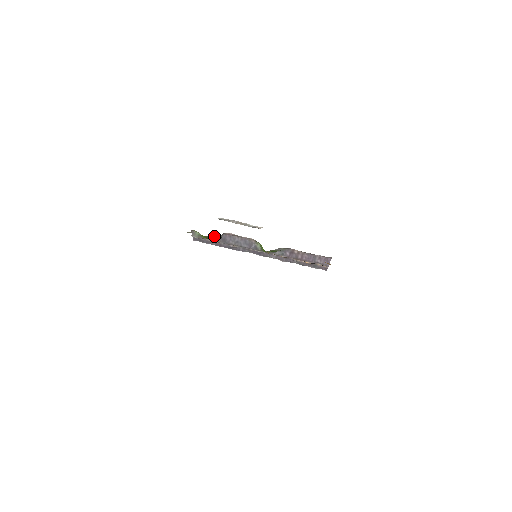
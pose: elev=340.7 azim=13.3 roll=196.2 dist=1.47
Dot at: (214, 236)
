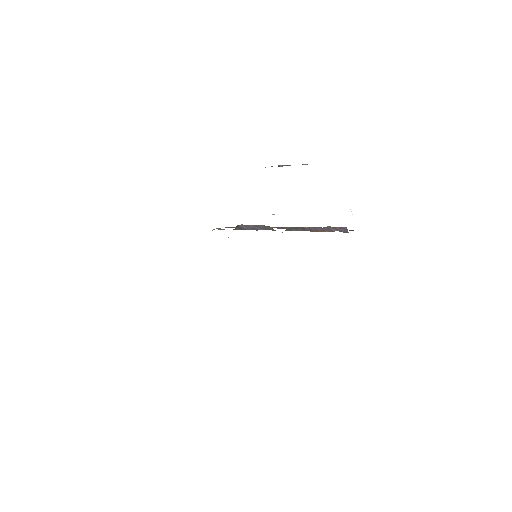
Dot at: occluded
